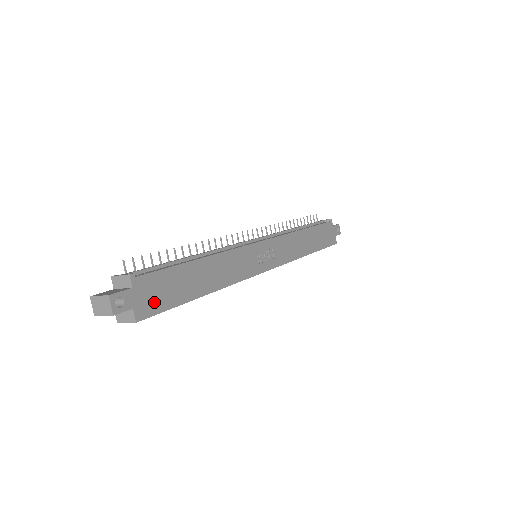
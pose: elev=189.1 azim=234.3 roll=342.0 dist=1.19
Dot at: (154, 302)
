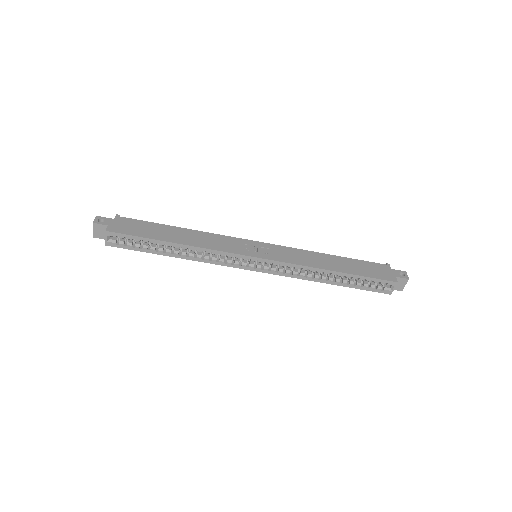
Dot at: (126, 229)
